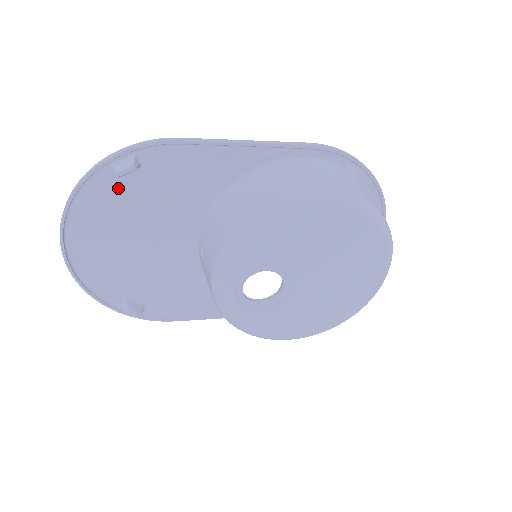
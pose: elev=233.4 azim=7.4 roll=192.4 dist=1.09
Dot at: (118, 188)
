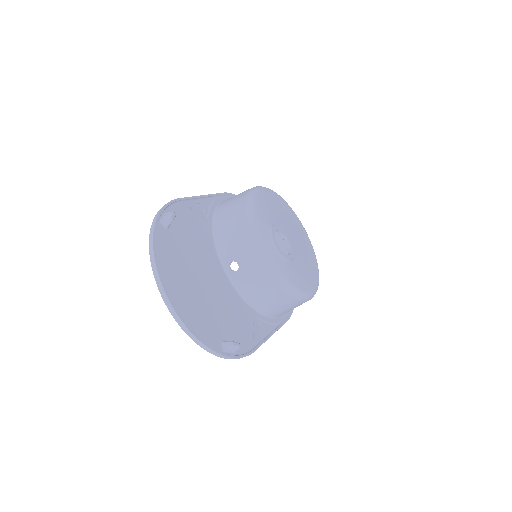
Dot at: (170, 239)
